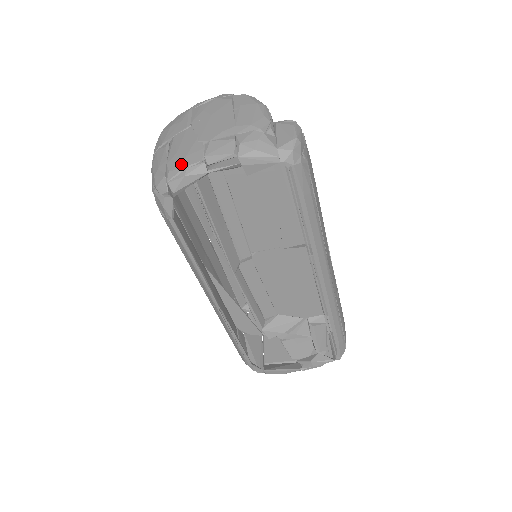
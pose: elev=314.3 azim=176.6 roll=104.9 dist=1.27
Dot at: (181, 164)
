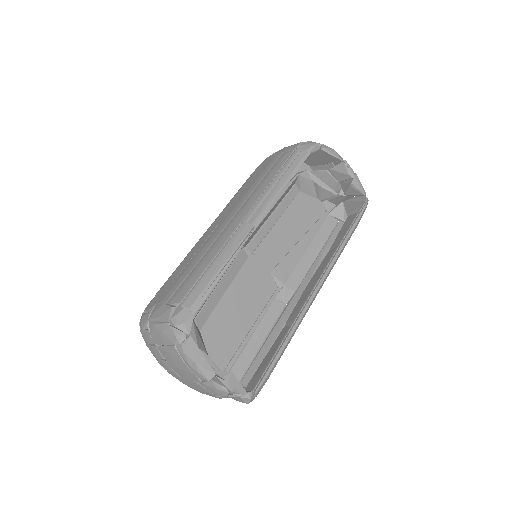
Dot at: occluded
